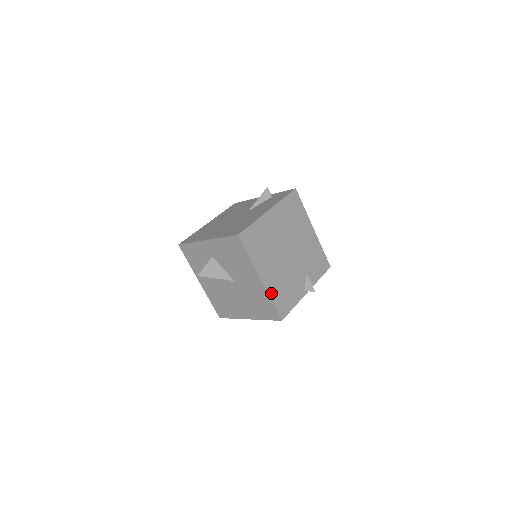
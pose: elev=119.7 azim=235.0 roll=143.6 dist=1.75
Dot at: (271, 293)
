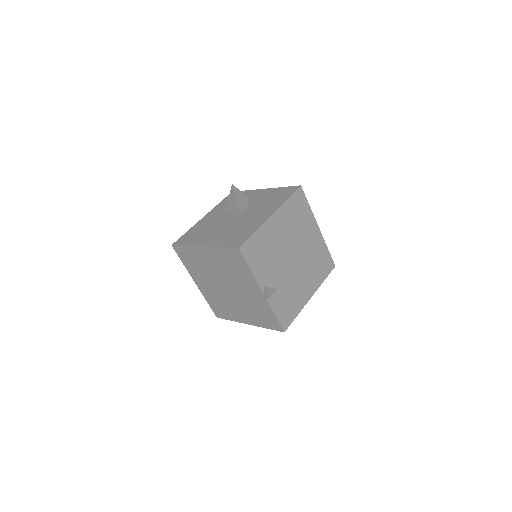
Dot at: (262, 230)
